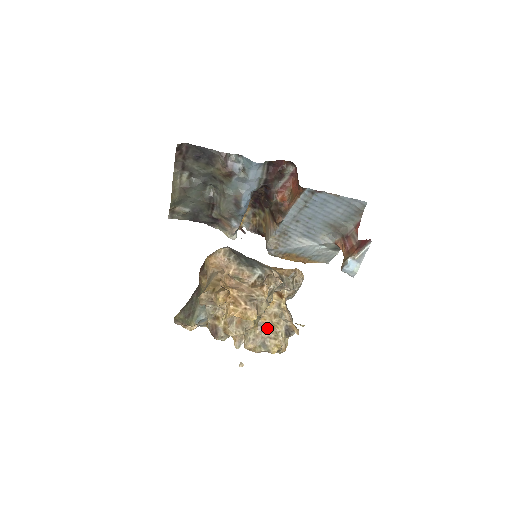
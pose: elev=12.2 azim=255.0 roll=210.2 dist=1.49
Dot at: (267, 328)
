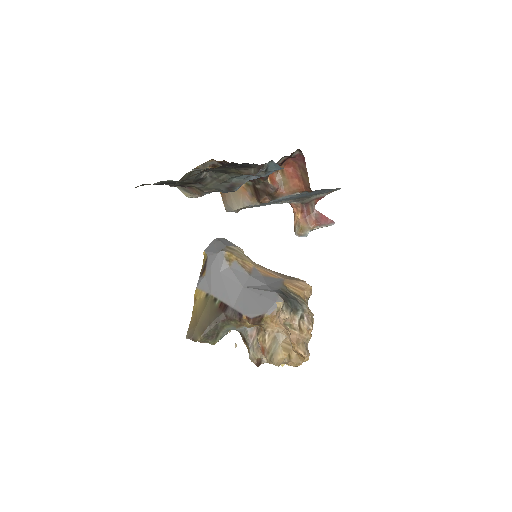
Dot at: occluded
